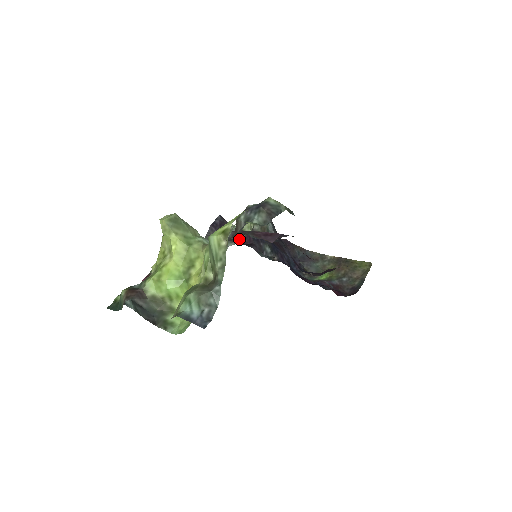
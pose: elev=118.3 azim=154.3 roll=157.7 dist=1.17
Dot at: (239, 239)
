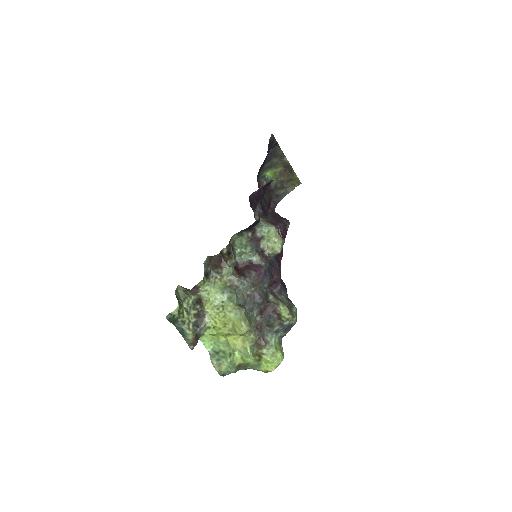
Dot at: (263, 312)
